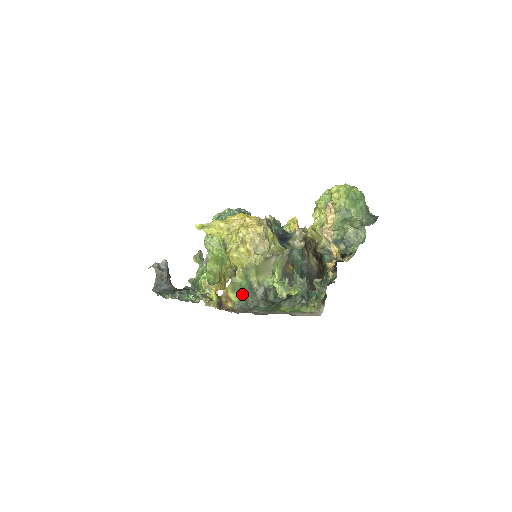
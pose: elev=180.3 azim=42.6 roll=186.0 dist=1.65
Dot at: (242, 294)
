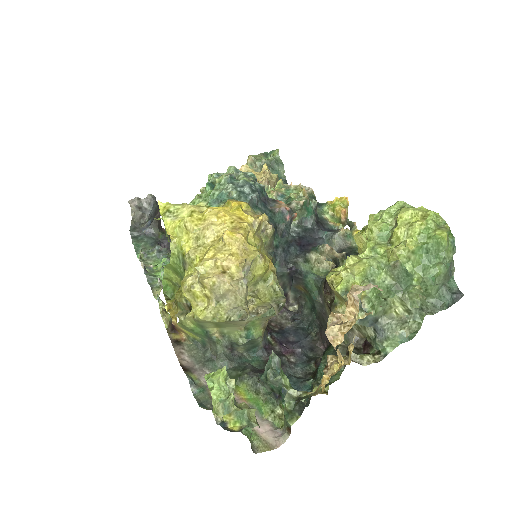
Dot at: (197, 336)
